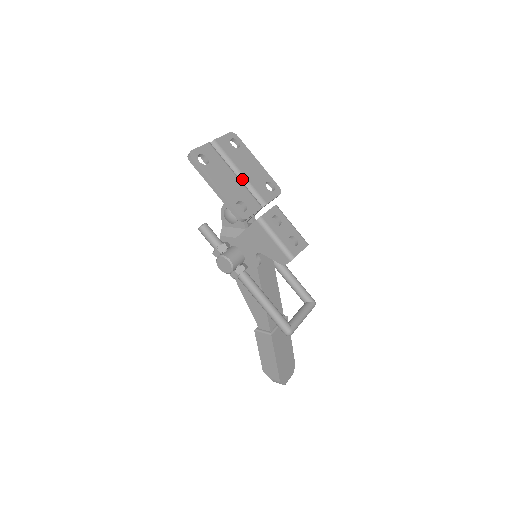
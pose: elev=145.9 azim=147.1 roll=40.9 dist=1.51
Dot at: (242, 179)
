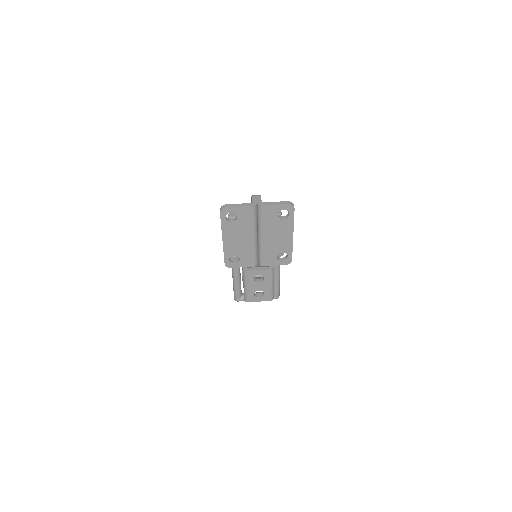
Dot at: (259, 241)
